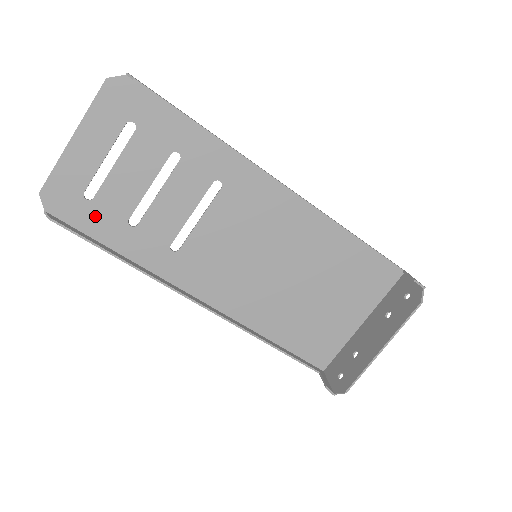
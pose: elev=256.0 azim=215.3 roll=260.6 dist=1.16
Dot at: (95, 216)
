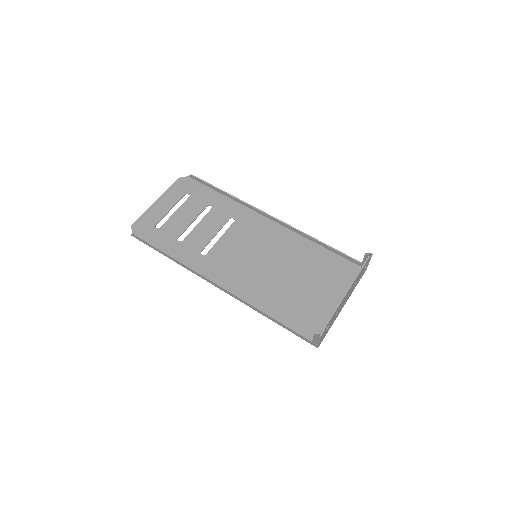
Dot at: (159, 236)
